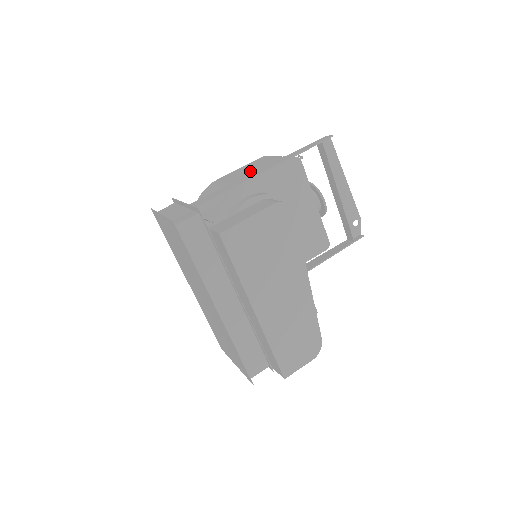
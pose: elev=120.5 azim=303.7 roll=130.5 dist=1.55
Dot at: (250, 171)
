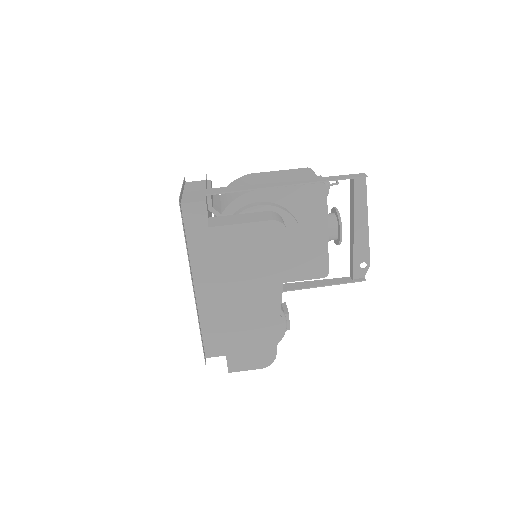
Dot at: (280, 178)
